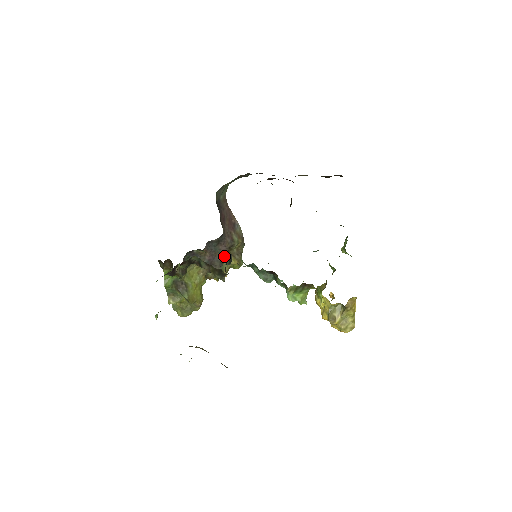
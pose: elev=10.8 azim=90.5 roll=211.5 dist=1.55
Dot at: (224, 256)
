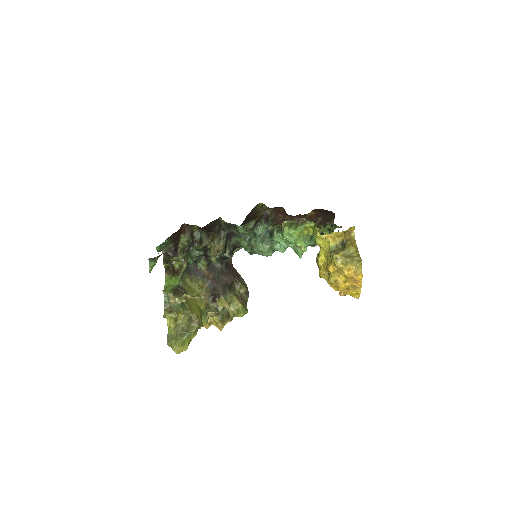
Dot at: (227, 286)
